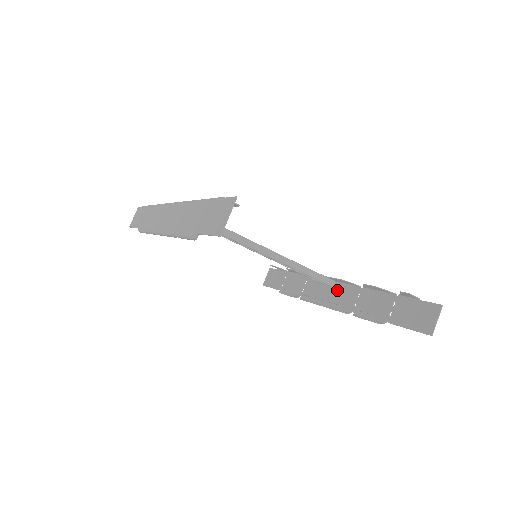
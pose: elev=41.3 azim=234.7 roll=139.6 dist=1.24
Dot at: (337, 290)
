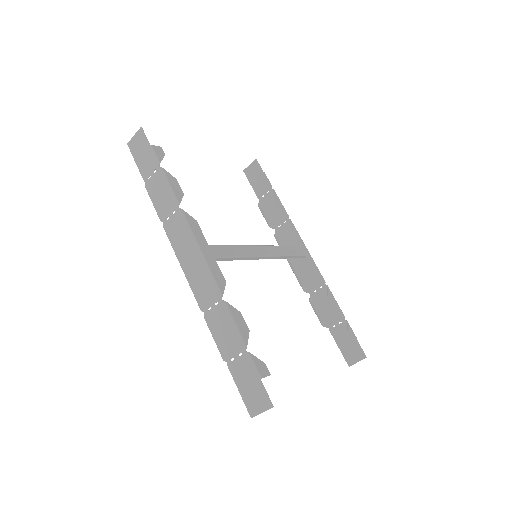
Dot at: (307, 263)
